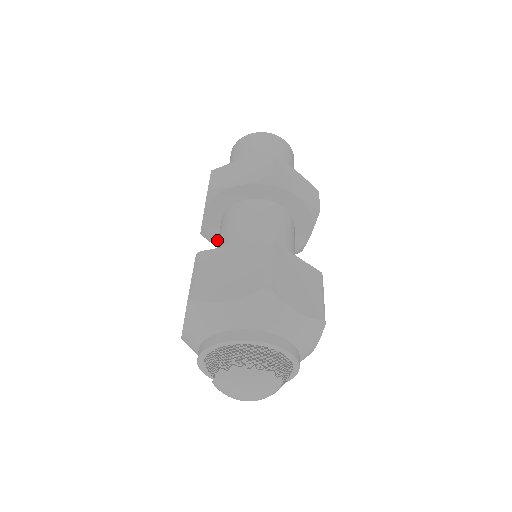
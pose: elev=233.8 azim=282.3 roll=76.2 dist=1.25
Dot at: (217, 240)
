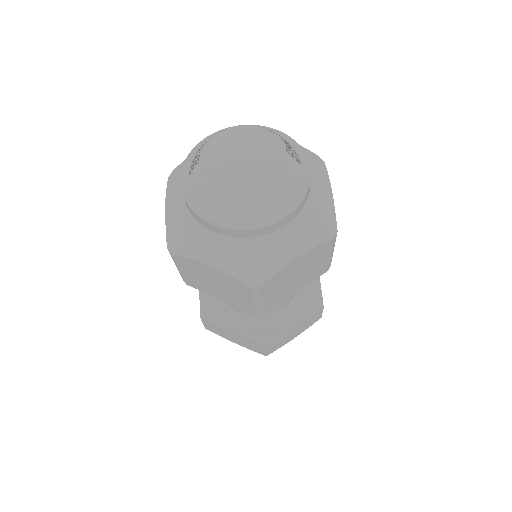
Dot at: (220, 315)
